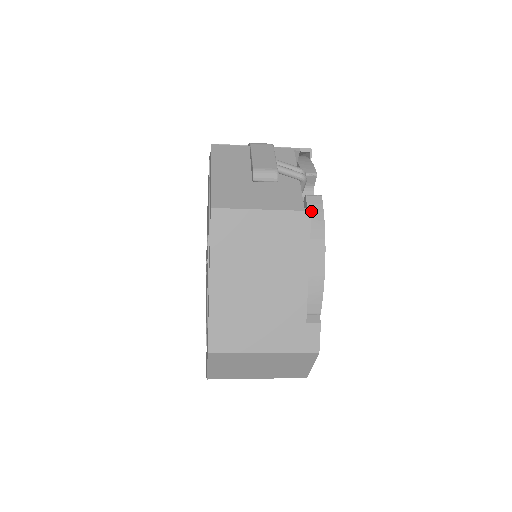
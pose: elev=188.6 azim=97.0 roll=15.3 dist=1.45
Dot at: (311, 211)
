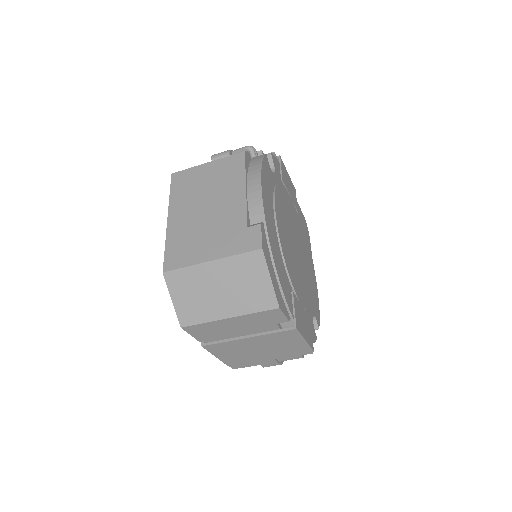
Dot at: (253, 160)
